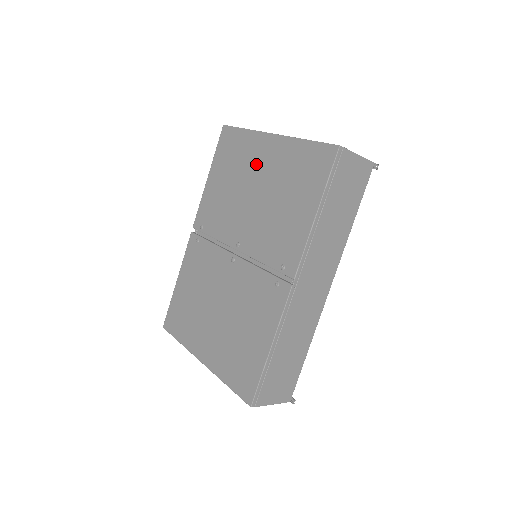
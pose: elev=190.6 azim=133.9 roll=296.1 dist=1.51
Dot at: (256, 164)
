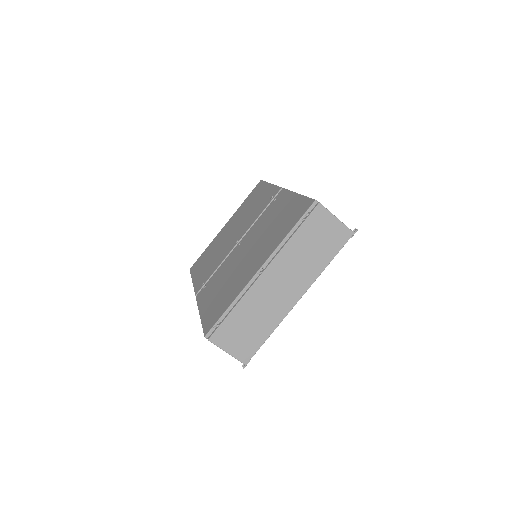
Dot at: (223, 235)
